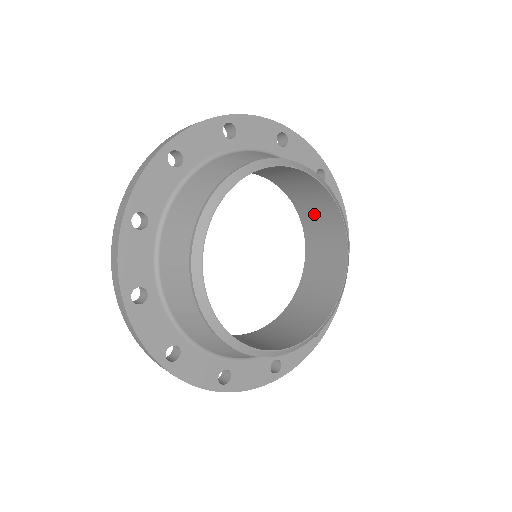
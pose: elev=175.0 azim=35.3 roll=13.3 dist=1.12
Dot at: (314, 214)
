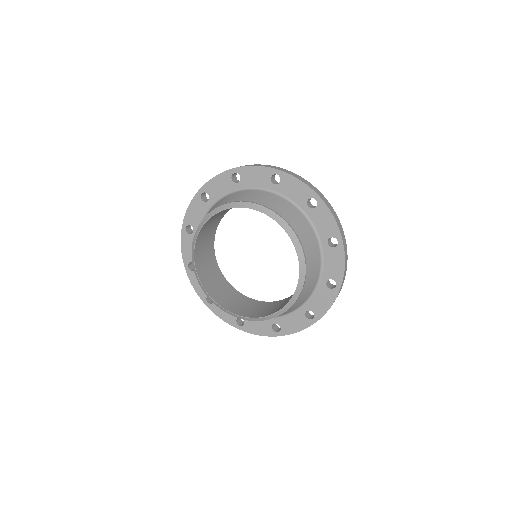
Dot at: occluded
